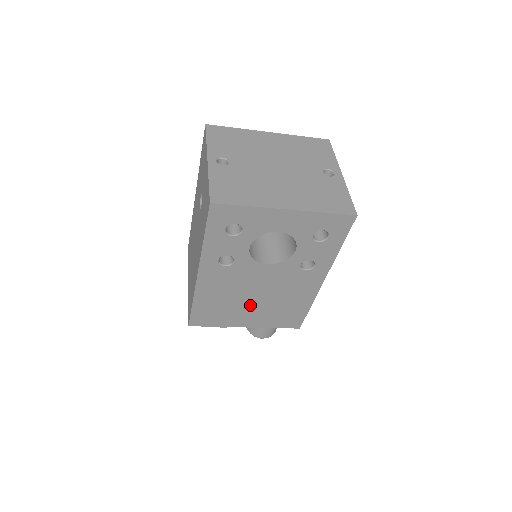
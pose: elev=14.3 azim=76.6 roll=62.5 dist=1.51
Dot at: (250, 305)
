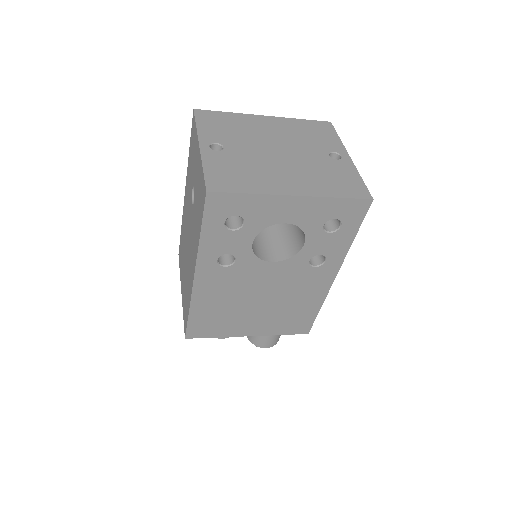
Dot at: (254, 310)
